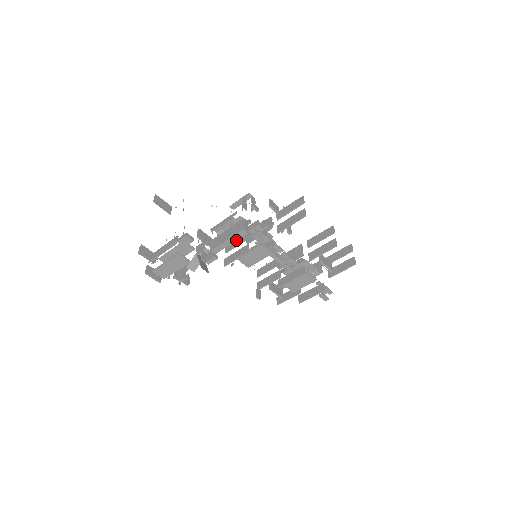
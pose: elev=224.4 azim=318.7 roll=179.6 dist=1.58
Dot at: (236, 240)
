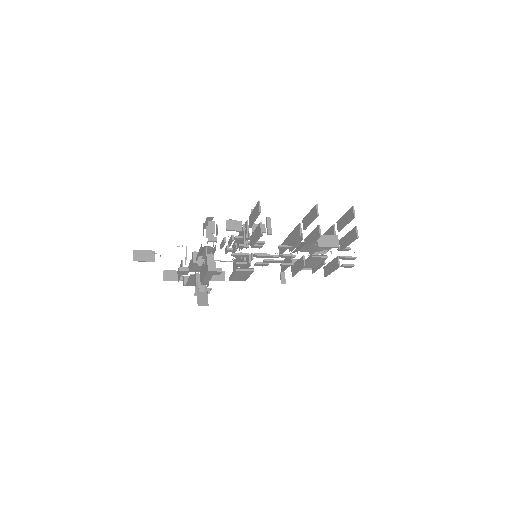
Dot at: (211, 276)
